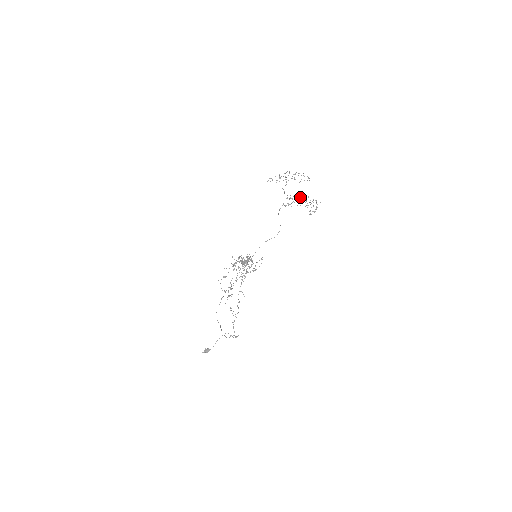
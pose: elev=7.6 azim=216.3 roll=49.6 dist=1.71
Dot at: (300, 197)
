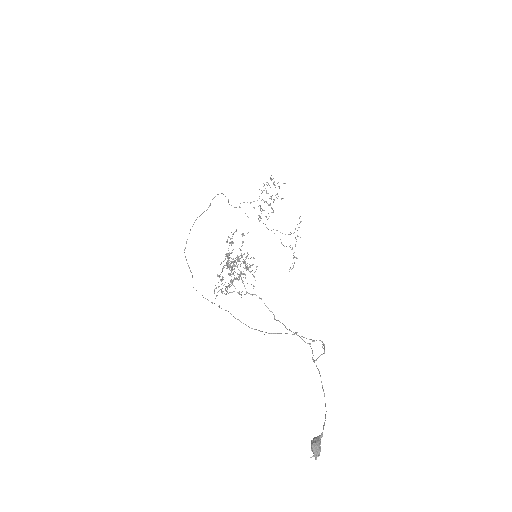
Dot at: occluded
